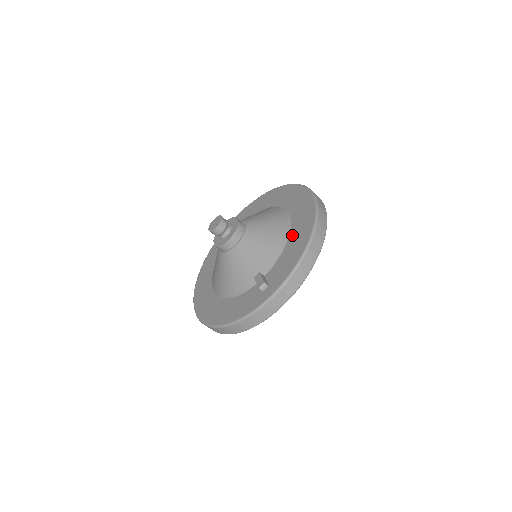
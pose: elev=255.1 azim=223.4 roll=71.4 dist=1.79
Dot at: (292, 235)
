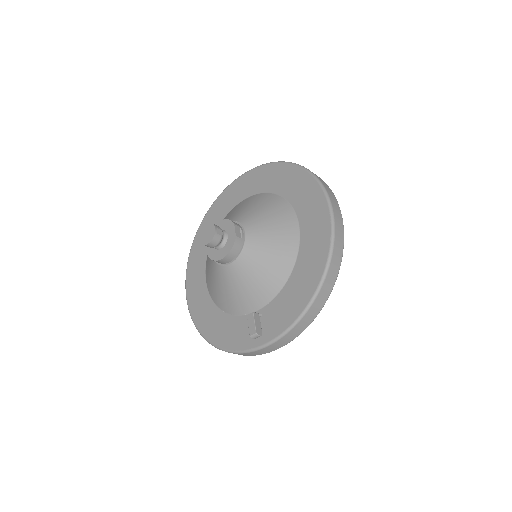
Dot at: (297, 269)
